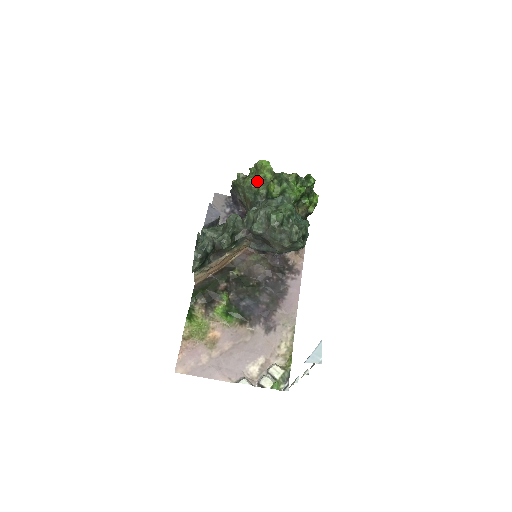
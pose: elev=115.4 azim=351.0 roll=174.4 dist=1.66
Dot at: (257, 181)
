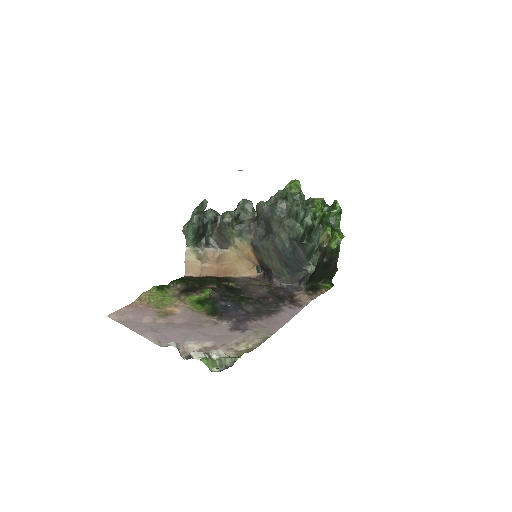
Dot at: occluded
